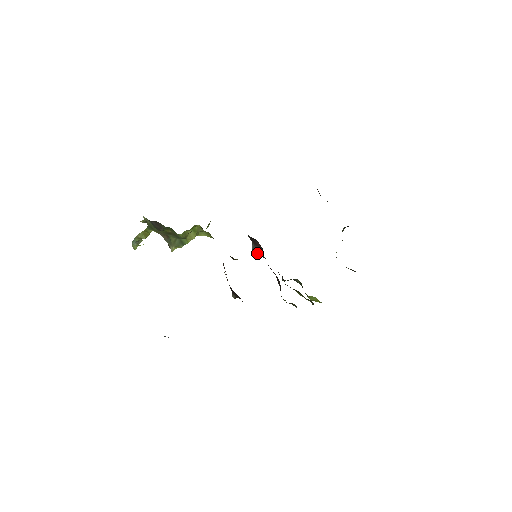
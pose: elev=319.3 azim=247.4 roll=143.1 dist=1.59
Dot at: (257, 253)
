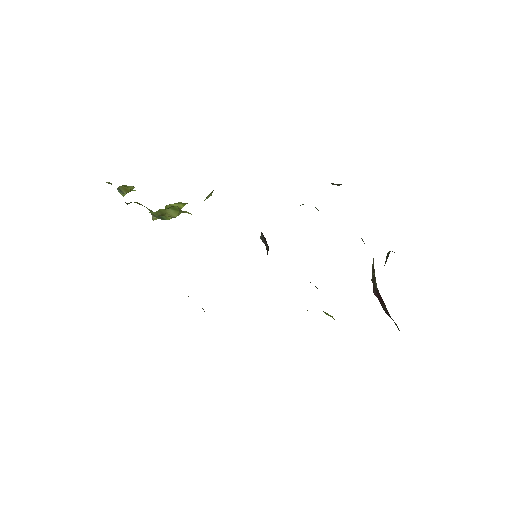
Dot at: occluded
